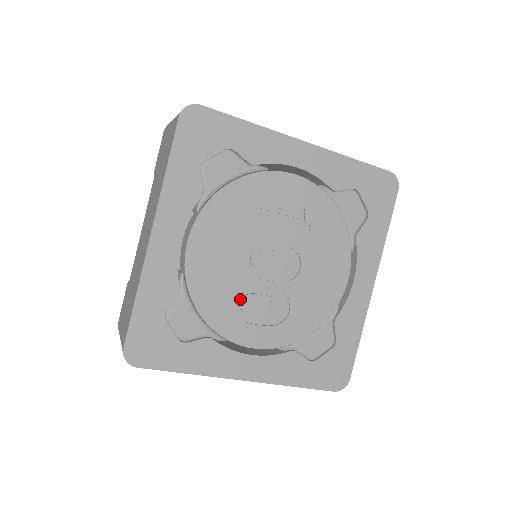
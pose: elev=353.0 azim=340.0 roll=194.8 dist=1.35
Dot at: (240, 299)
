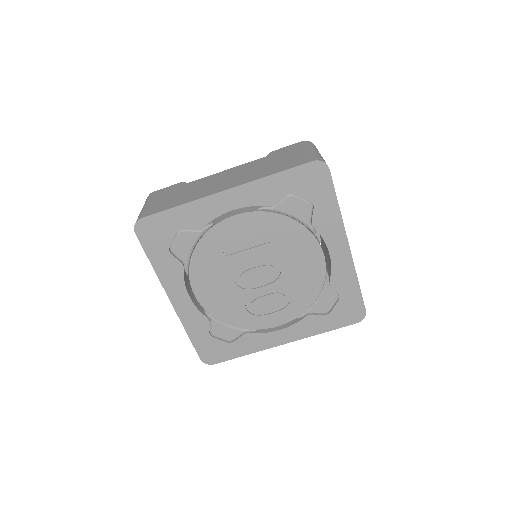
Dot at: (250, 306)
